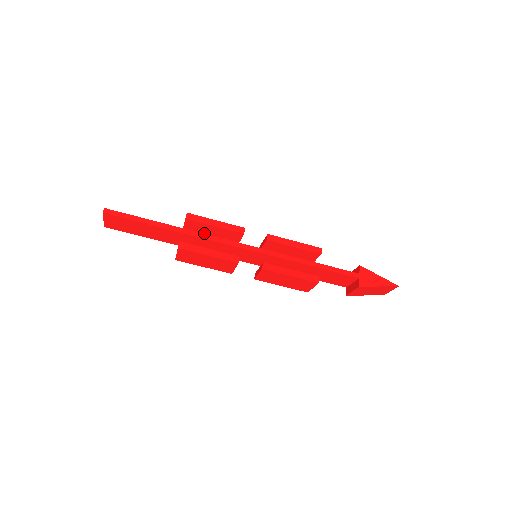
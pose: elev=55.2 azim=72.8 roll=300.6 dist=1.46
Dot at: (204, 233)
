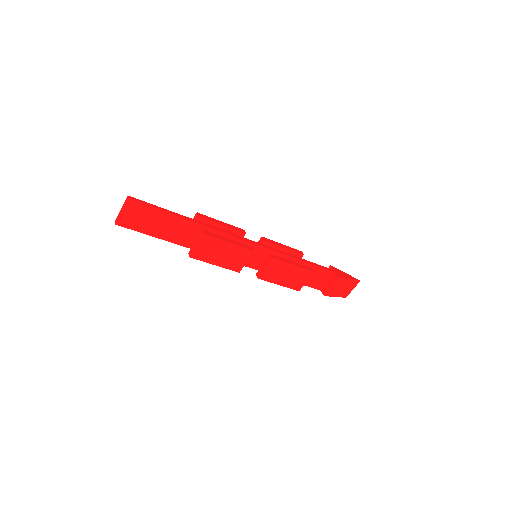
Dot at: occluded
